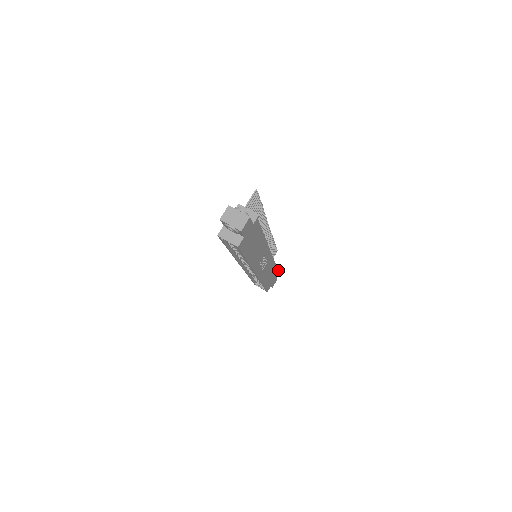
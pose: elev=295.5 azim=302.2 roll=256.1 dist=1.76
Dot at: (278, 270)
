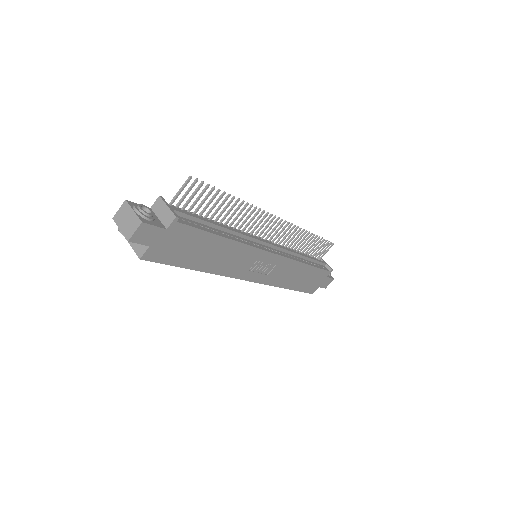
Dot at: (330, 269)
